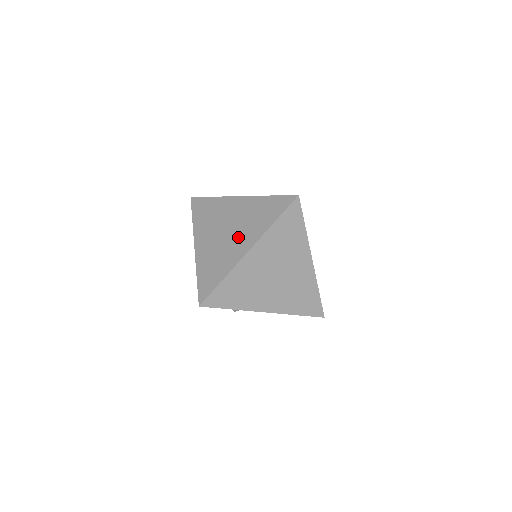
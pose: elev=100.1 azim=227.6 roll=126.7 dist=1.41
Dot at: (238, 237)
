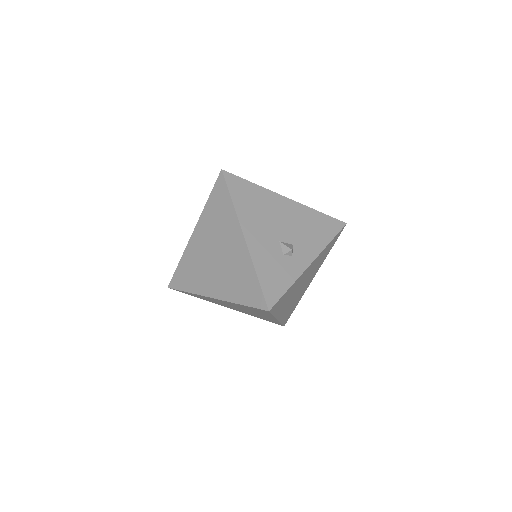
Dot at: (216, 275)
